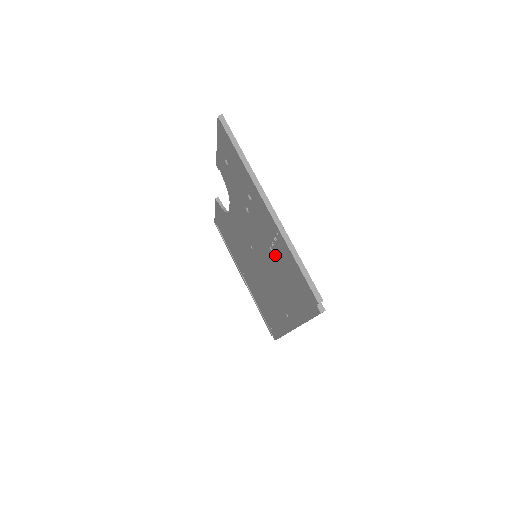
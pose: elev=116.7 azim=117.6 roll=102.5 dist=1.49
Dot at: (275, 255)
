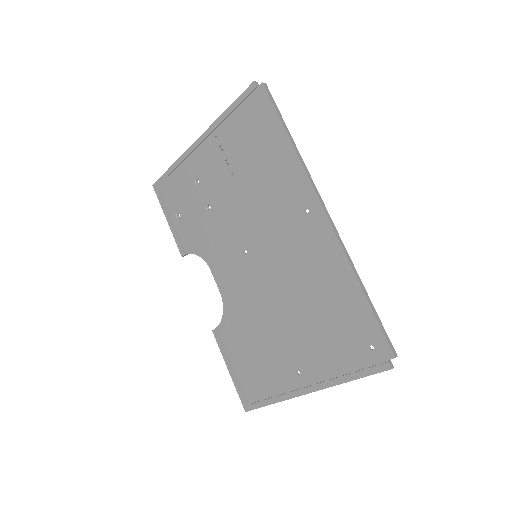
Dot at: (236, 167)
